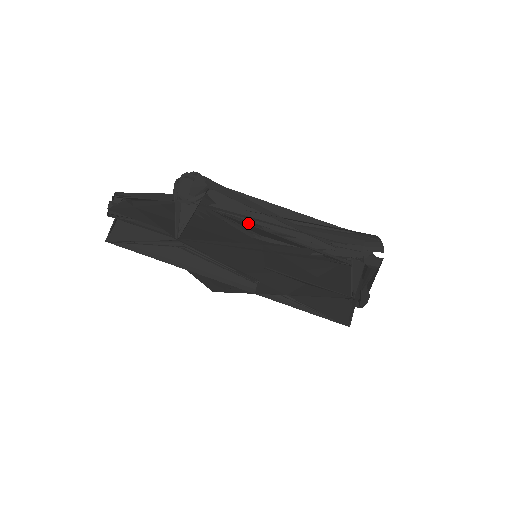
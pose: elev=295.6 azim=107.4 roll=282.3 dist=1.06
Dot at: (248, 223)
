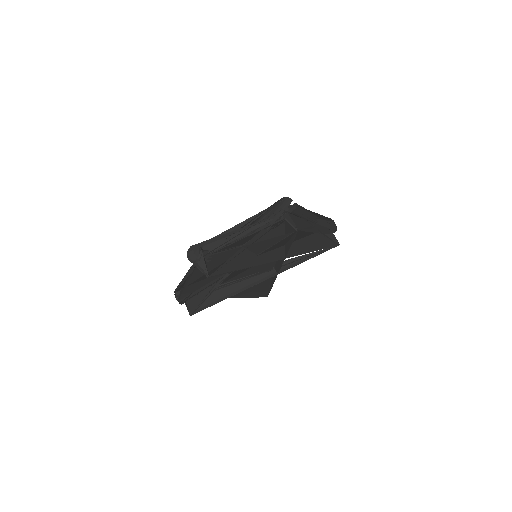
Dot at: (229, 244)
